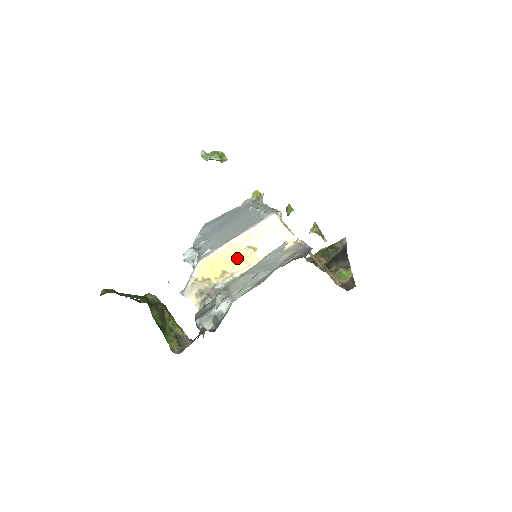
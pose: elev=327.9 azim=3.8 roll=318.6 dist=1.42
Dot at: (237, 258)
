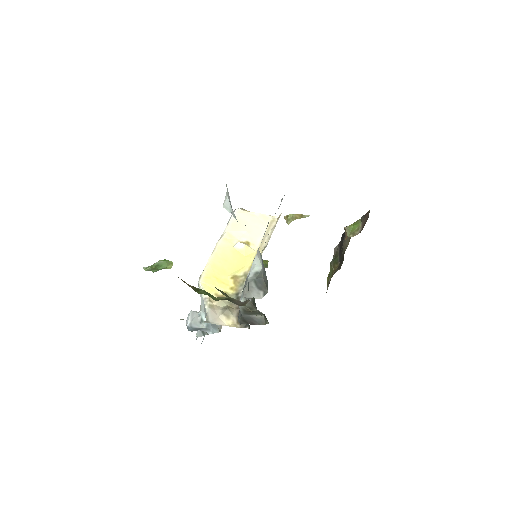
Dot at: (236, 259)
